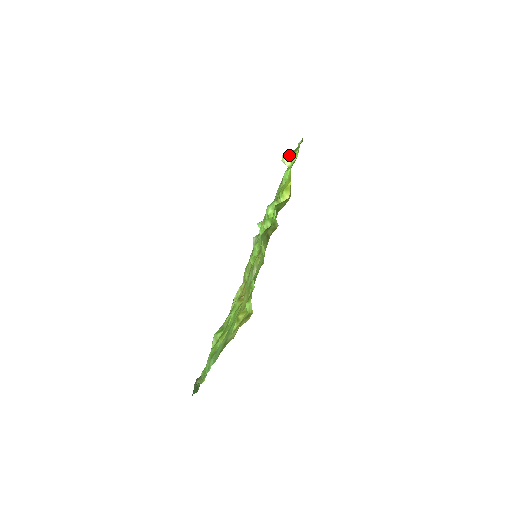
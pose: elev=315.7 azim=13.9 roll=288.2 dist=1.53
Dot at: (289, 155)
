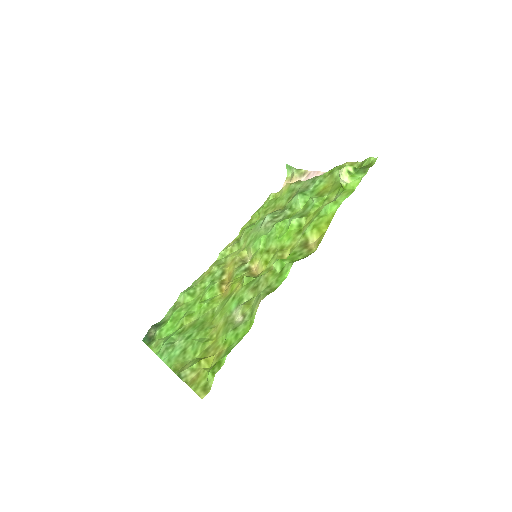
Dot at: (350, 173)
